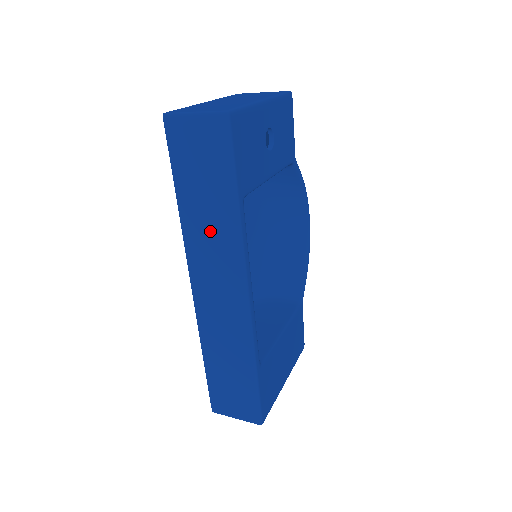
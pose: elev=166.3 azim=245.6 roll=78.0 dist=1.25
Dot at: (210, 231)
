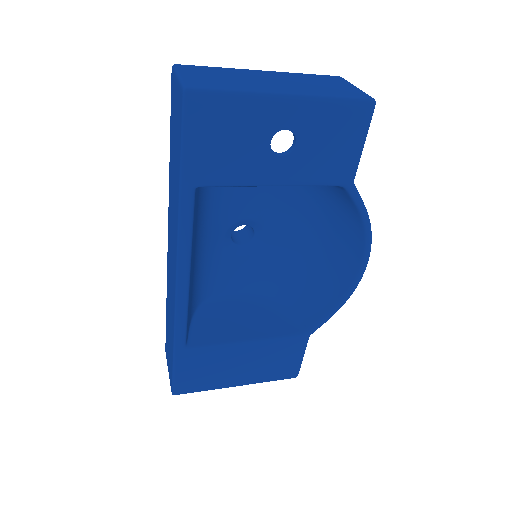
Dot at: (173, 200)
